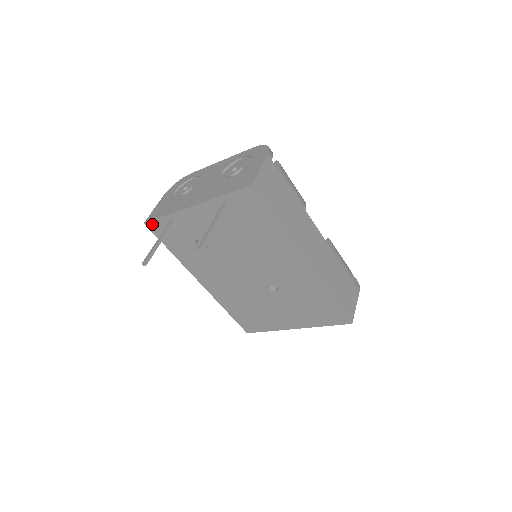
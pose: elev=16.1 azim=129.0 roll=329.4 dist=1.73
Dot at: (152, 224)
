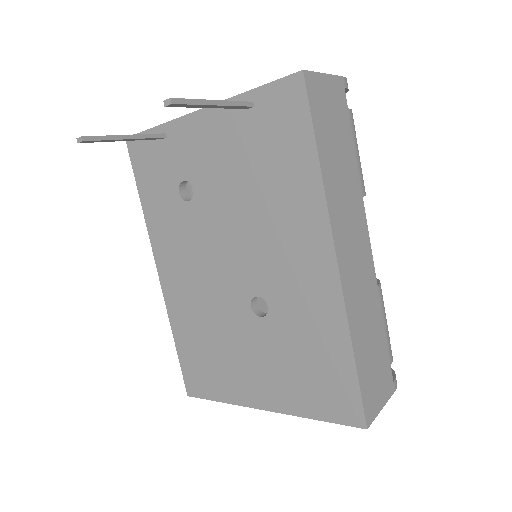
Dot at: (135, 141)
